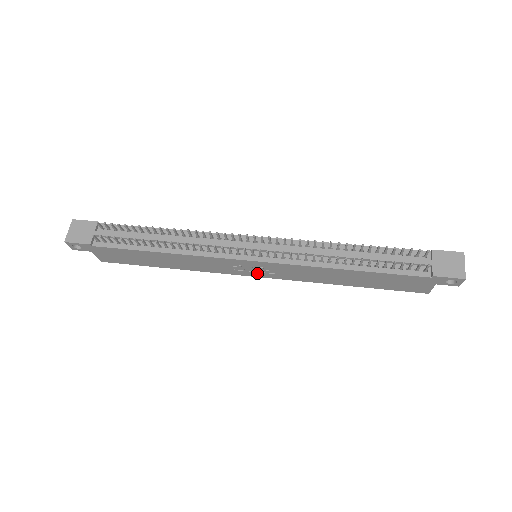
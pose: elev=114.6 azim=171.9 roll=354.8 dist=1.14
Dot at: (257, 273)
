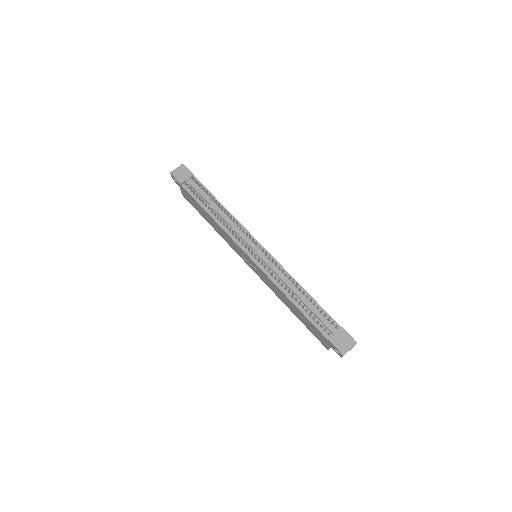
Dot at: (250, 265)
